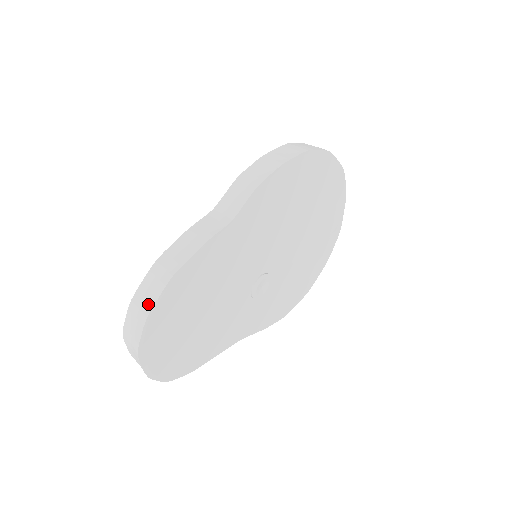
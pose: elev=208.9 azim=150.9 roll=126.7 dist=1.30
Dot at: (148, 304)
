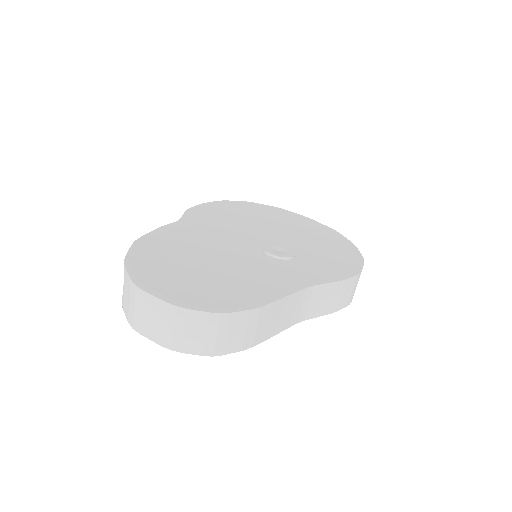
Dot at: occluded
